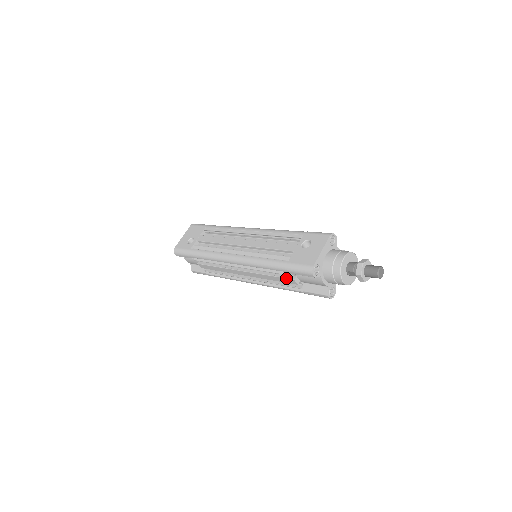
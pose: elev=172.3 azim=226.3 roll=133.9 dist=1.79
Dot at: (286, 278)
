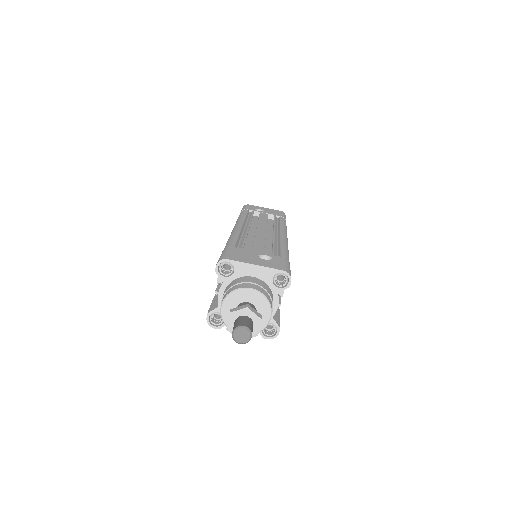
Dot at: occluded
